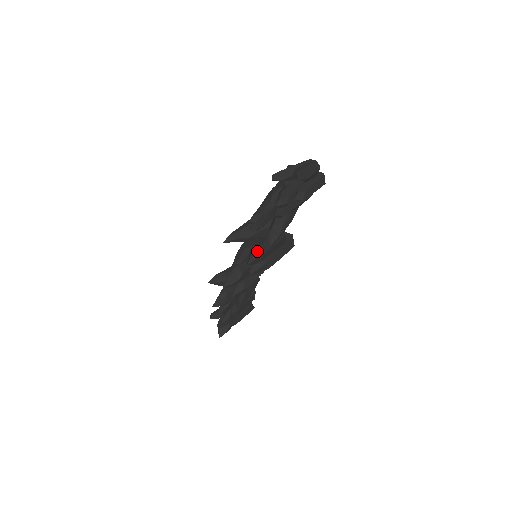
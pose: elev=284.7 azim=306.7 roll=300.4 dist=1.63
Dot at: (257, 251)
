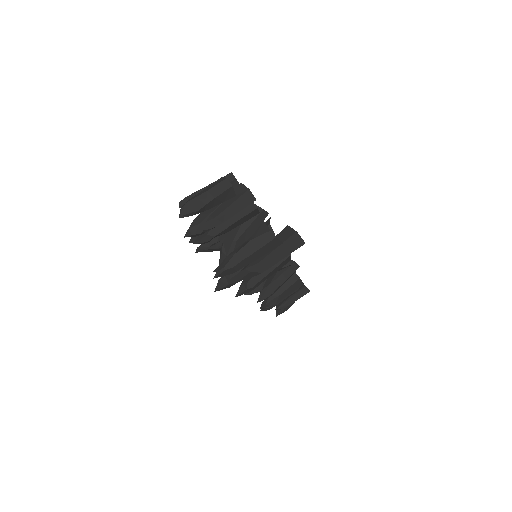
Dot at: (226, 263)
